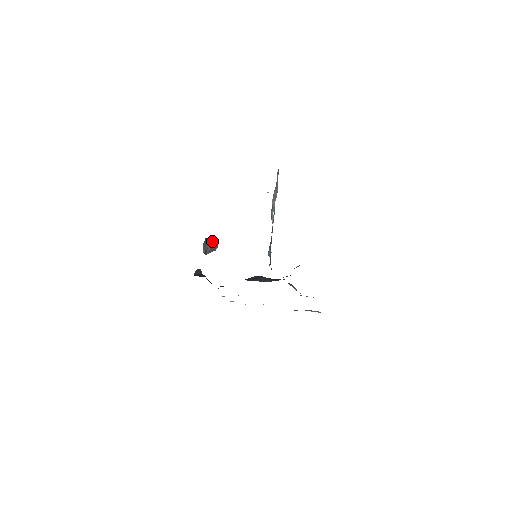
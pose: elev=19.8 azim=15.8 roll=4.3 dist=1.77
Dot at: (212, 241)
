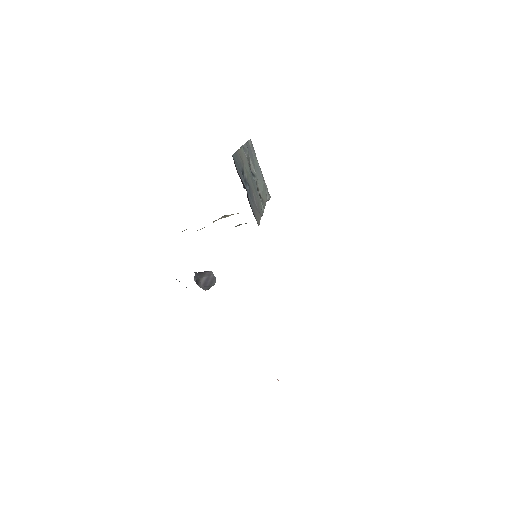
Dot at: (207, 273)
